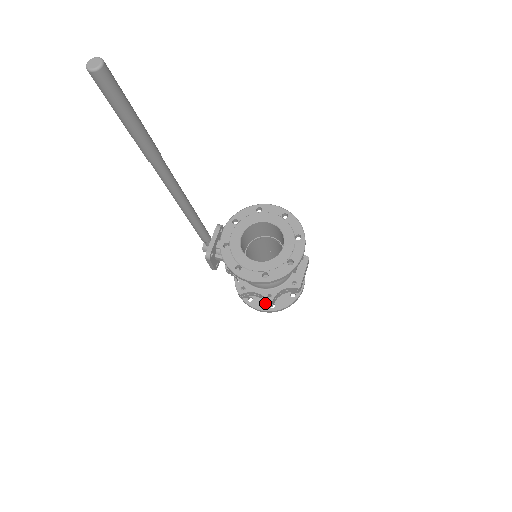
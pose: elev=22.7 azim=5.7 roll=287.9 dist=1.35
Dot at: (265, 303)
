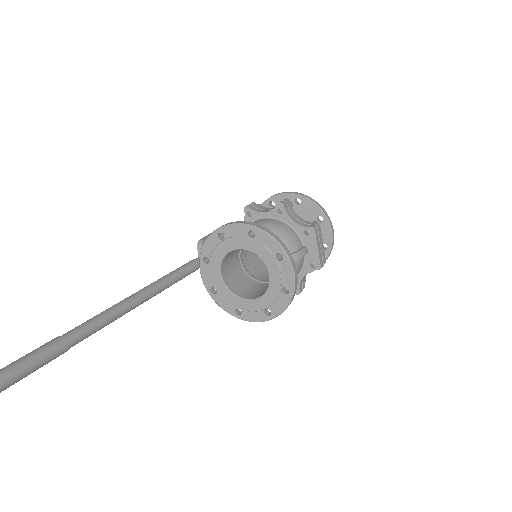
Dot at: occluded
